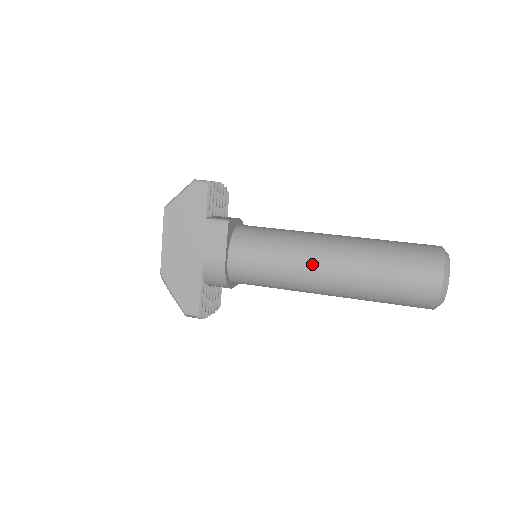
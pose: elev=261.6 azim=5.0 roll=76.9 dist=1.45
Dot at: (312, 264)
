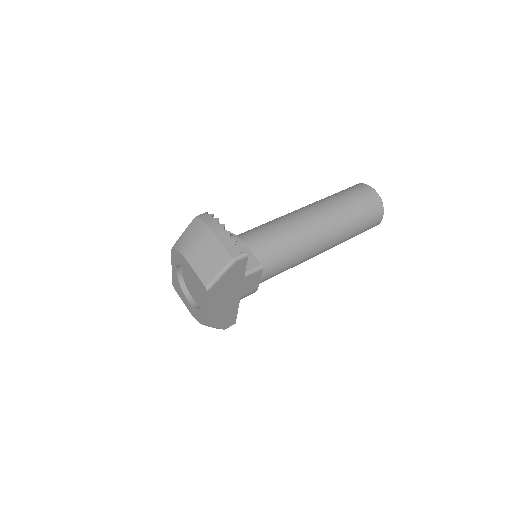
Dot at: (313, 253)
